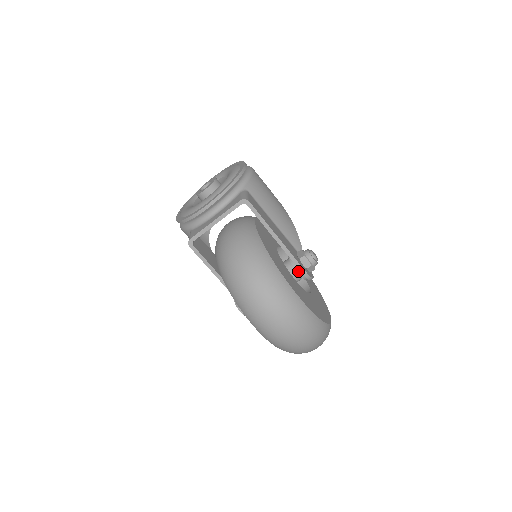
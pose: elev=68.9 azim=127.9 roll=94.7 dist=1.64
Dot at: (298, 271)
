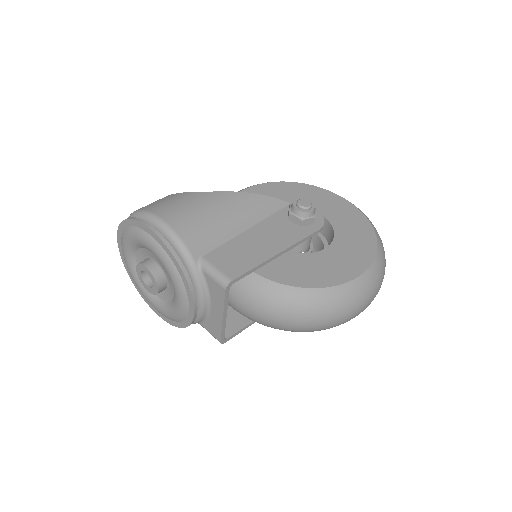
Dot at: occluded
